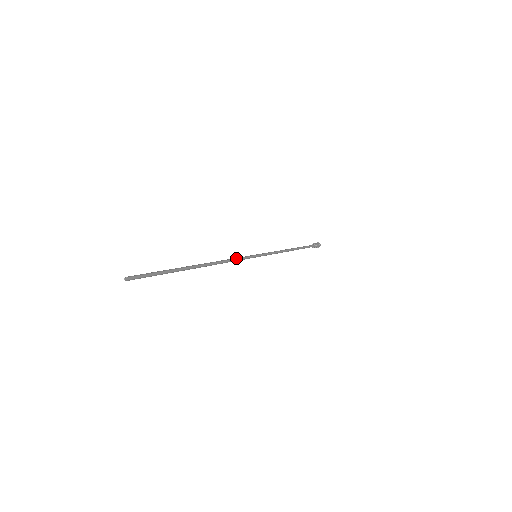
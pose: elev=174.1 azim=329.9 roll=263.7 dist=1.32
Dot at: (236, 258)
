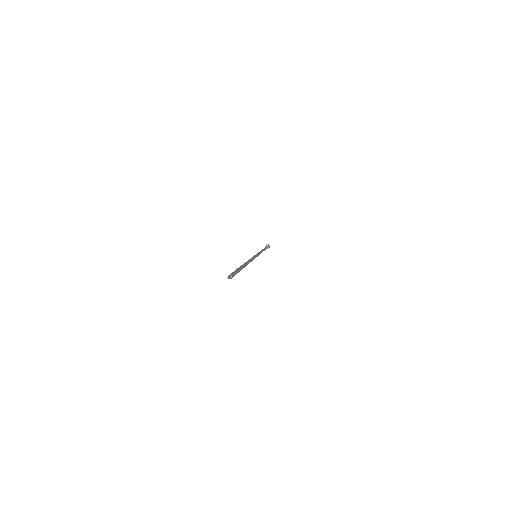
Dot at: (253, 258)
